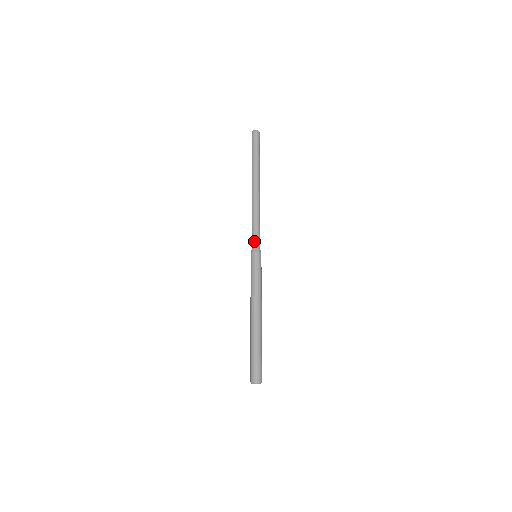
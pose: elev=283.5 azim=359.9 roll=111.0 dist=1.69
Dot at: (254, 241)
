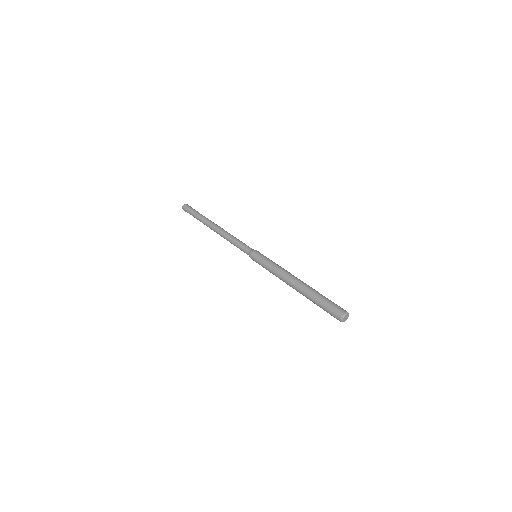
Dot at: (245, 248)
